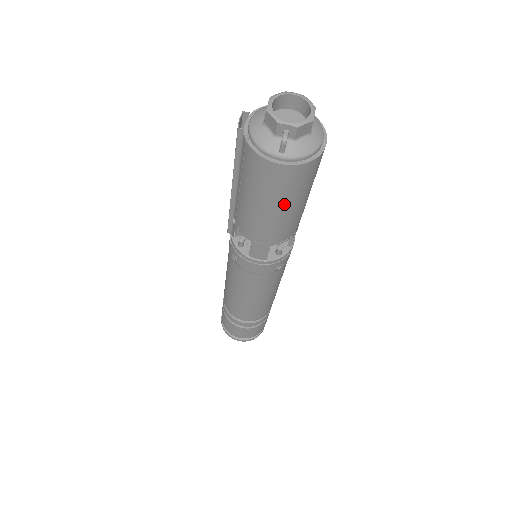
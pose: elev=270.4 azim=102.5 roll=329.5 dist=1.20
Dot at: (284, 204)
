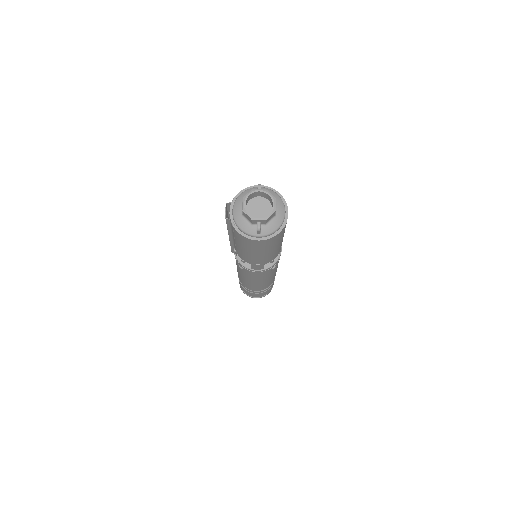
Dot at: (268, 250)
